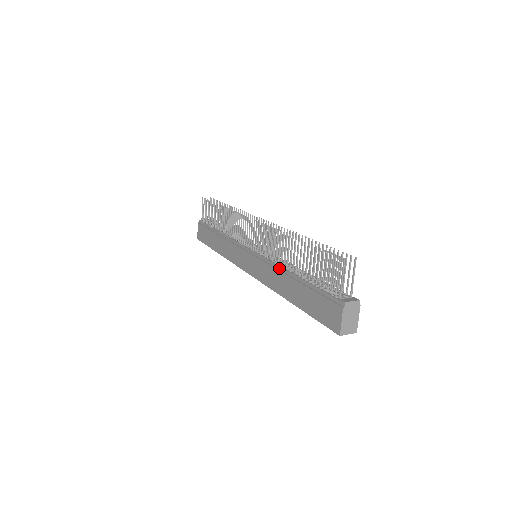
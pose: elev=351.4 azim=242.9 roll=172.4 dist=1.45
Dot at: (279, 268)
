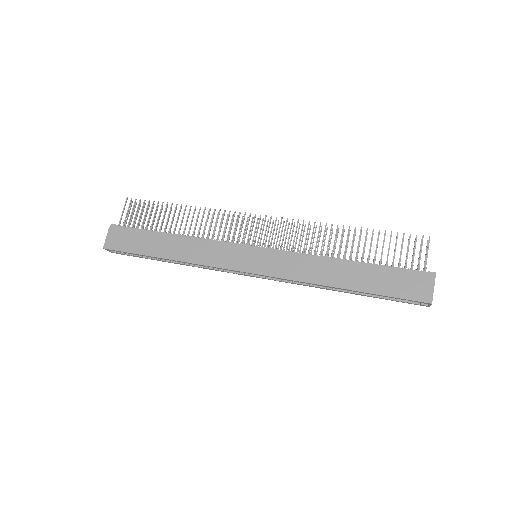
Dot at: (320, 258)
